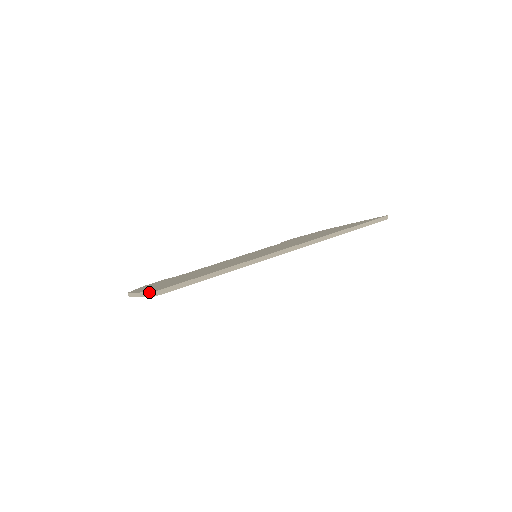
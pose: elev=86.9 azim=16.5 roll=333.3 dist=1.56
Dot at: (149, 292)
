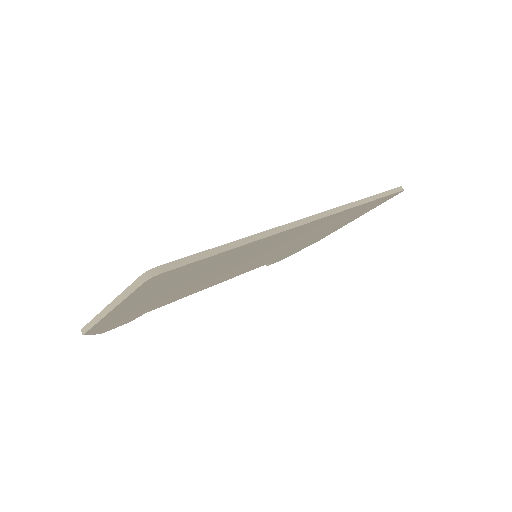
Dot at: (137, 278)
